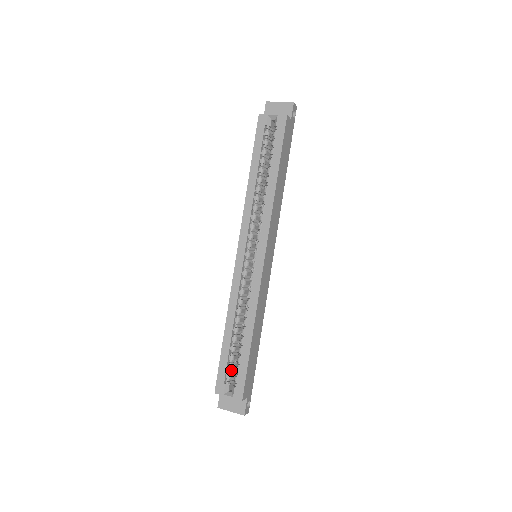
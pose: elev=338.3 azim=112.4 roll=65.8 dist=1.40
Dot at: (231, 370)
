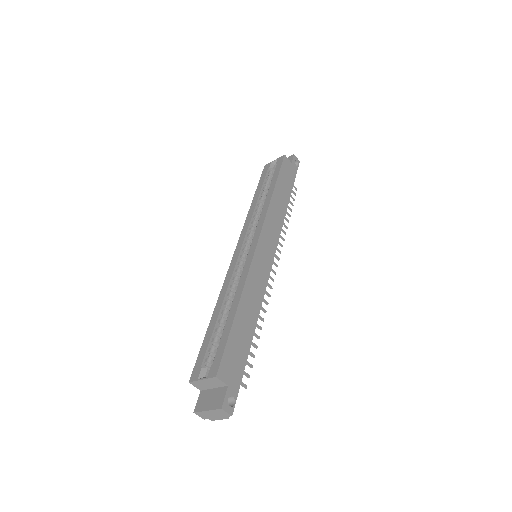
Dot at: (213, 355)
